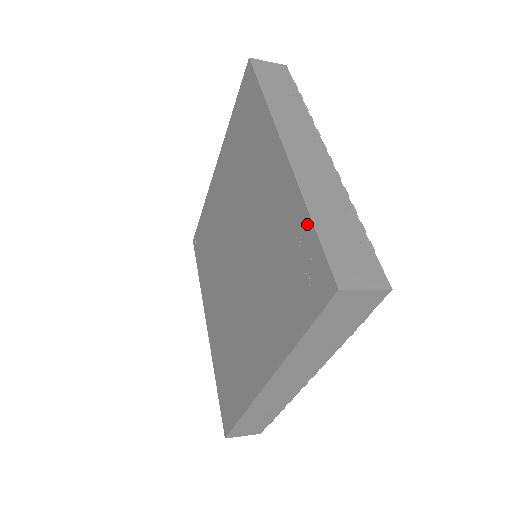
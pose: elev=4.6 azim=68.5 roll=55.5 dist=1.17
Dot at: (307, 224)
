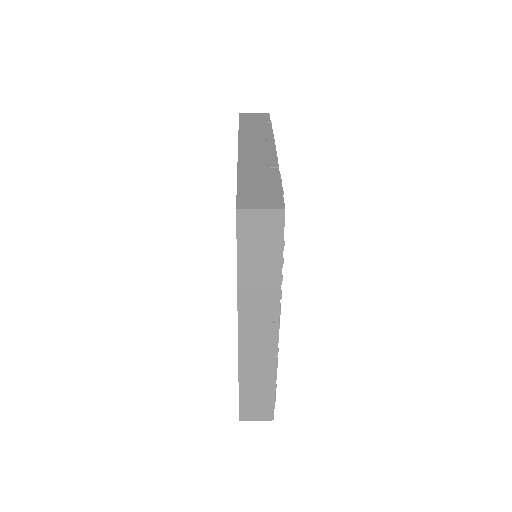
Dot at: occluded
